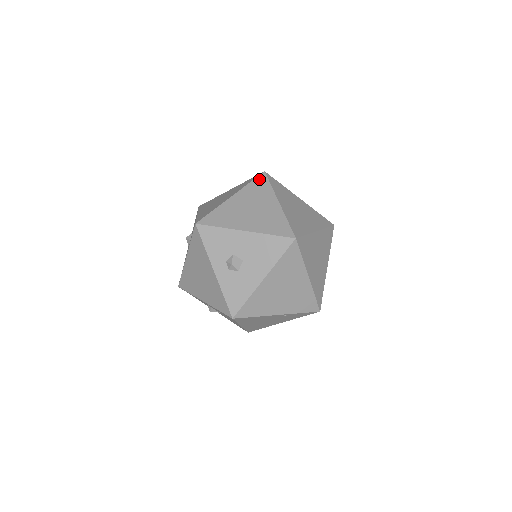
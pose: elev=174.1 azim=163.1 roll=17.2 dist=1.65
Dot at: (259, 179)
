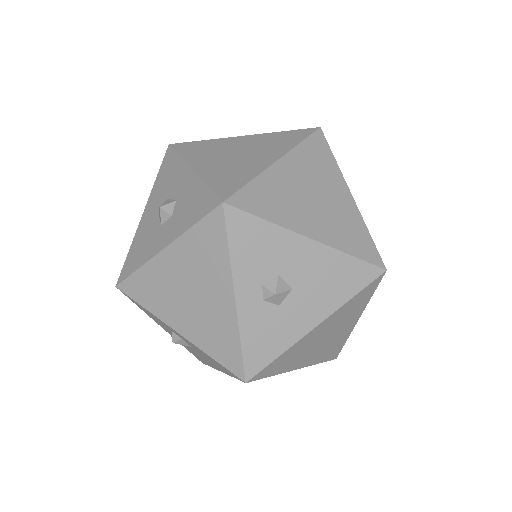
Dot at: (315, 139)
